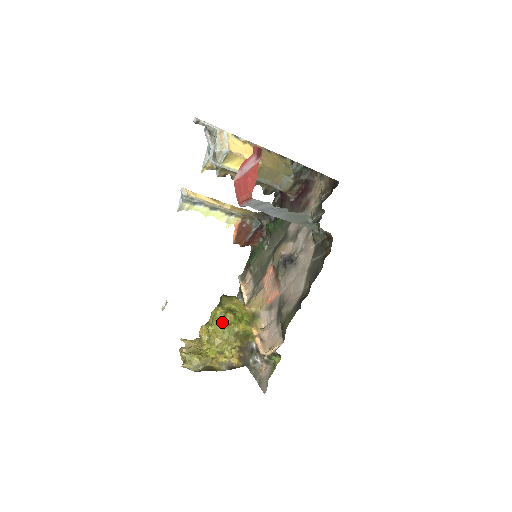
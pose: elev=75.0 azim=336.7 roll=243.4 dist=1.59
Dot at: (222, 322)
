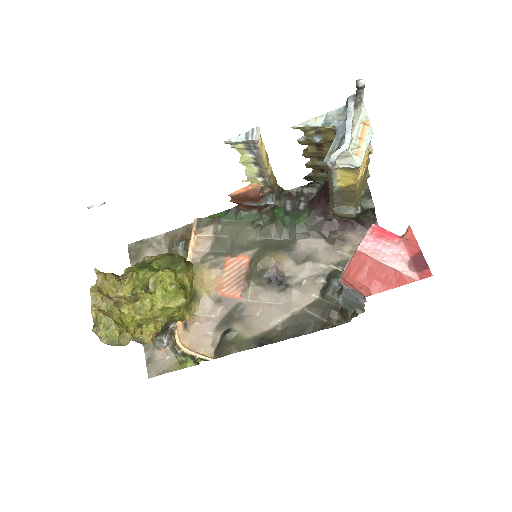
Dot at: (168, 298)
